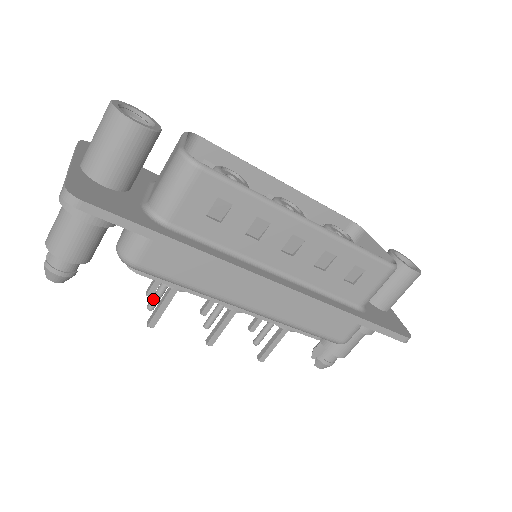
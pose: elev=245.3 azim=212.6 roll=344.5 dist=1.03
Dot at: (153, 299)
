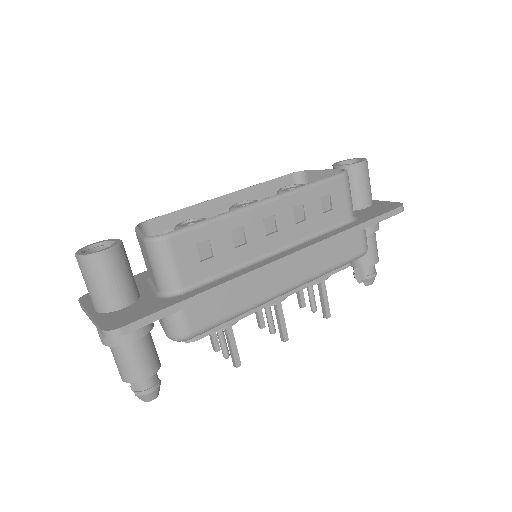
Dot at: (222, 349)
